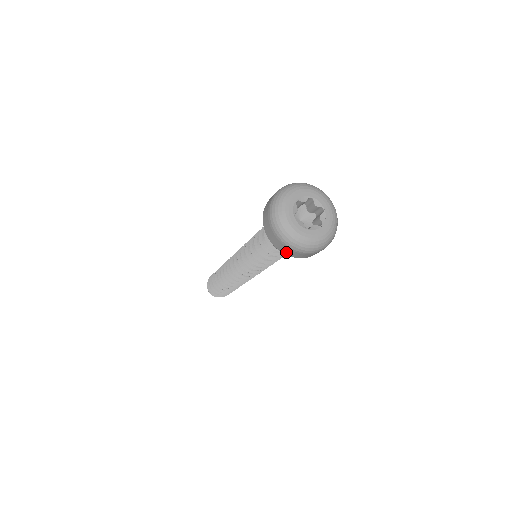
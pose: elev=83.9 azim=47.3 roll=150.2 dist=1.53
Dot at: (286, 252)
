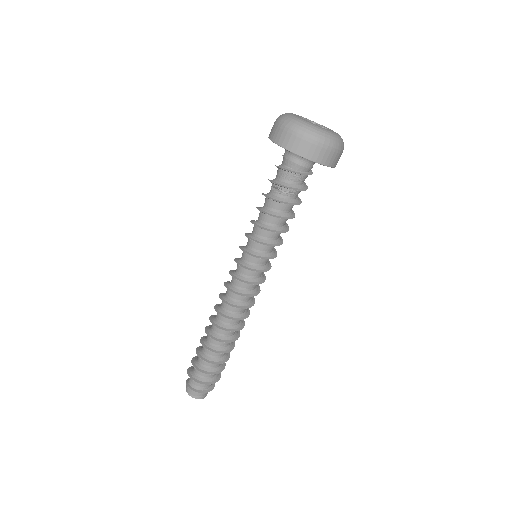
Dot at: (297, 148)
